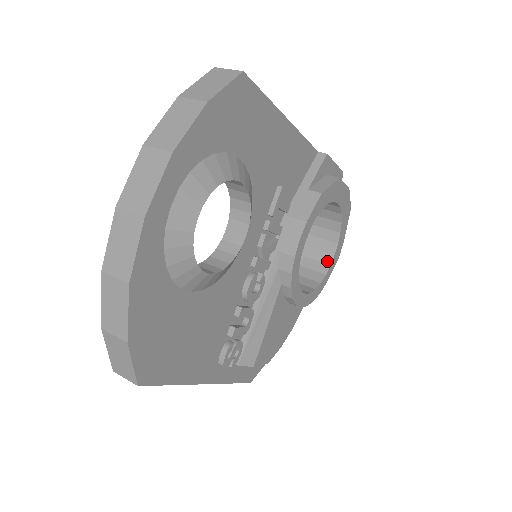
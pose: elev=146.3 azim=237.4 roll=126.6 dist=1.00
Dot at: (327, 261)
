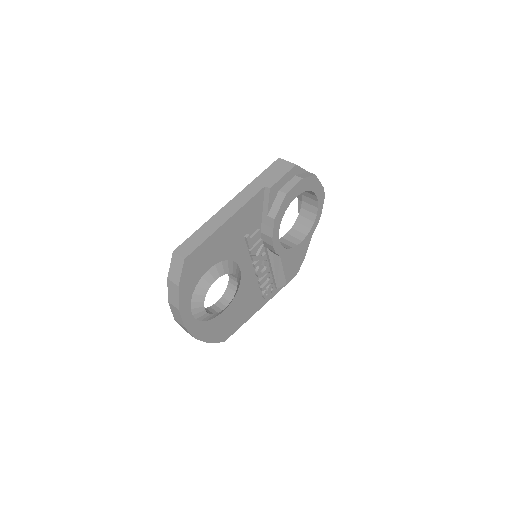
Dot at: (315, 205)
